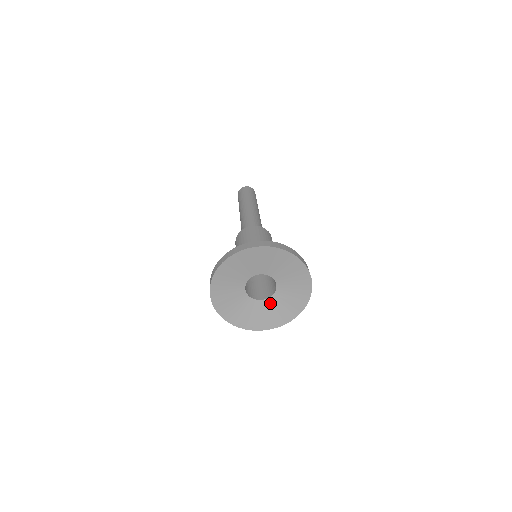
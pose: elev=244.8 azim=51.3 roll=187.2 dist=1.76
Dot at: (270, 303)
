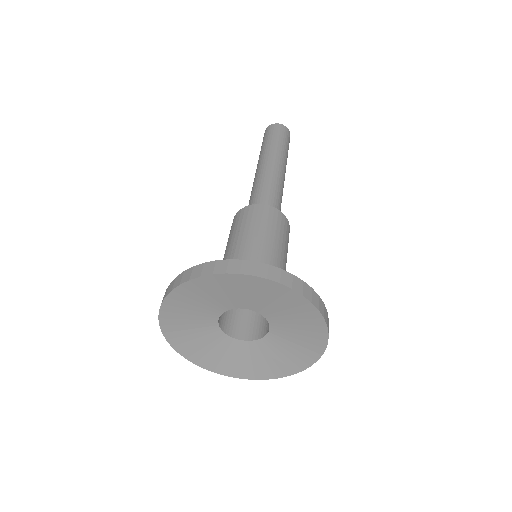
Dot at: (252, 347)
